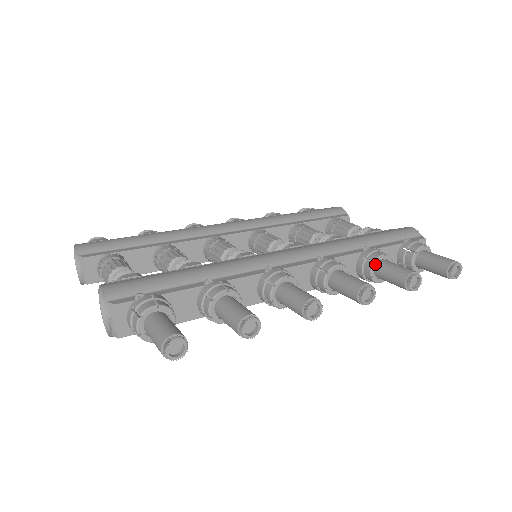
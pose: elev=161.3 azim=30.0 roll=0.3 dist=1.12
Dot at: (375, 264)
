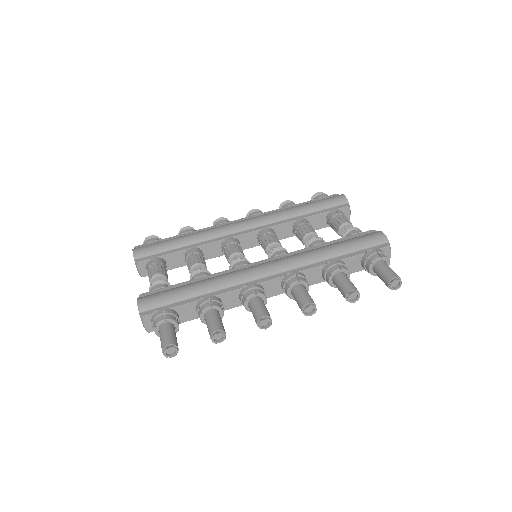
Dot at: (332, 276)
